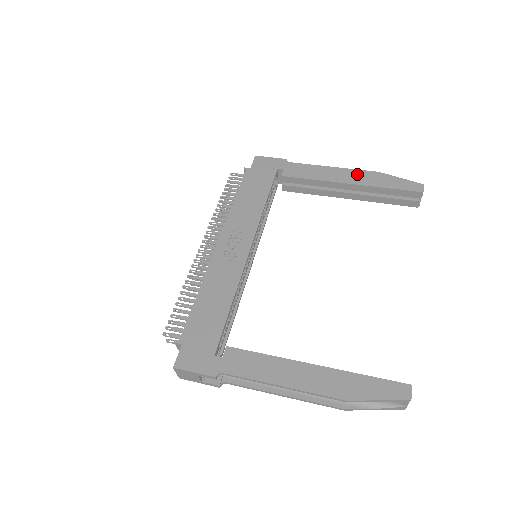
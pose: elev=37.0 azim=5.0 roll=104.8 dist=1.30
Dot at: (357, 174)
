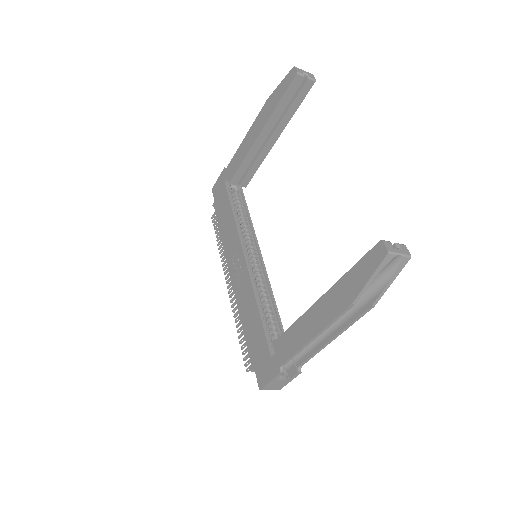
Dot at: (258, 120)
